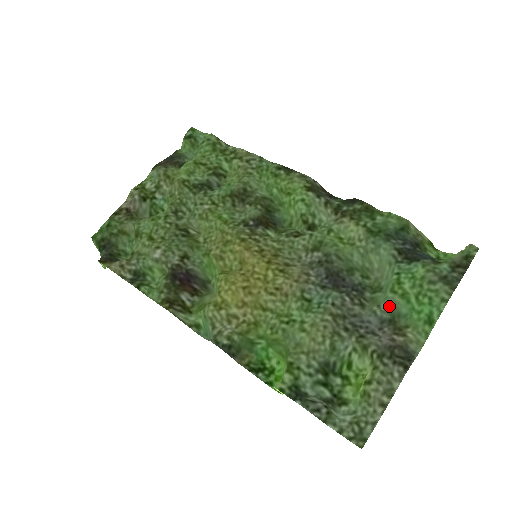
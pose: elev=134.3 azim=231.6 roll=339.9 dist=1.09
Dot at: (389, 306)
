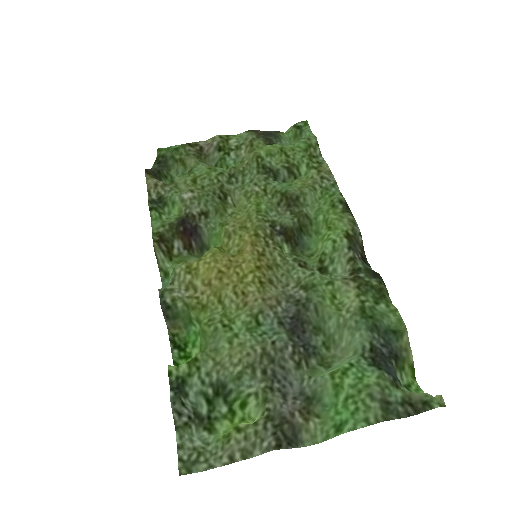
Dot at: (317, 385)
